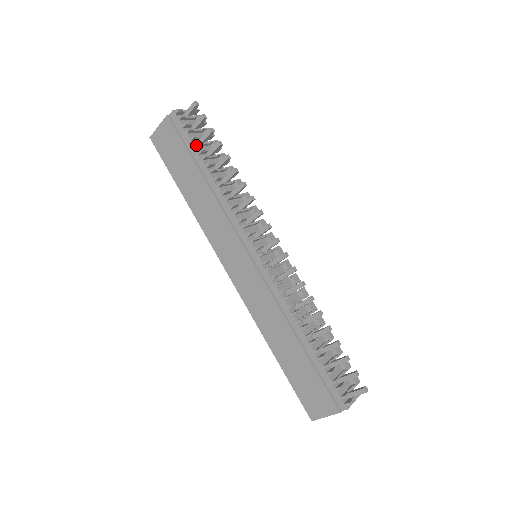
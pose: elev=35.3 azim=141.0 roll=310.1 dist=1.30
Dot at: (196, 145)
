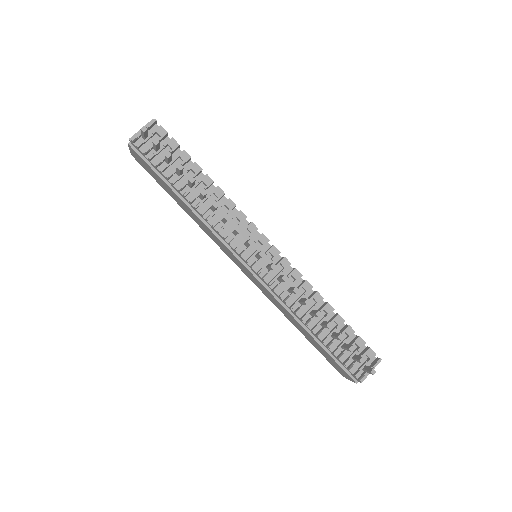
Dot at: (162, 172)
